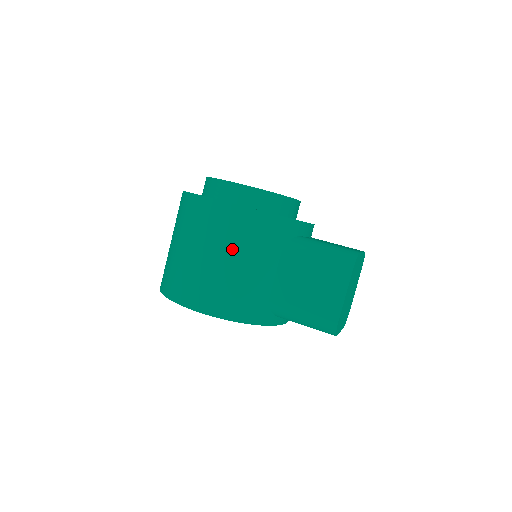
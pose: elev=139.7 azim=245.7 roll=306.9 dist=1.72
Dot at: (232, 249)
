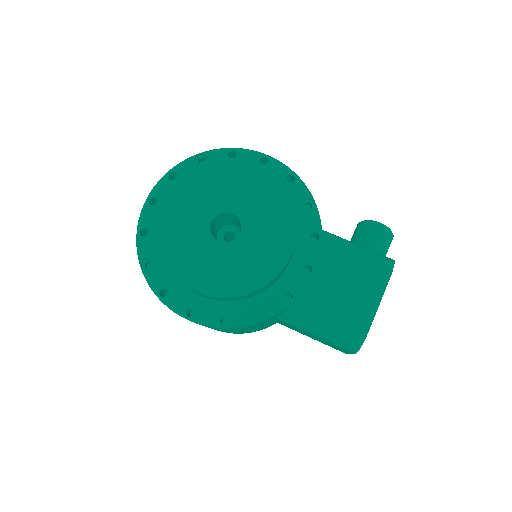
Dot at: occluded
